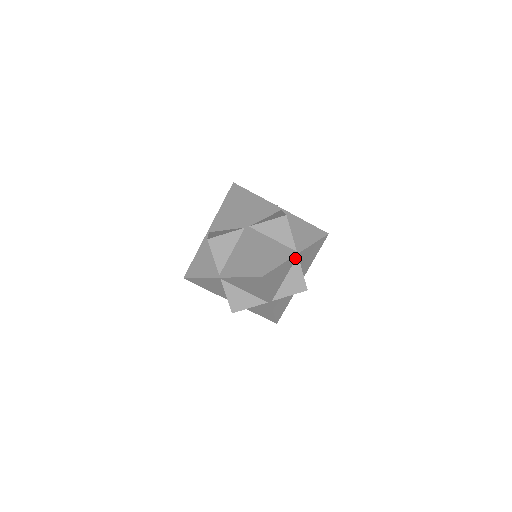
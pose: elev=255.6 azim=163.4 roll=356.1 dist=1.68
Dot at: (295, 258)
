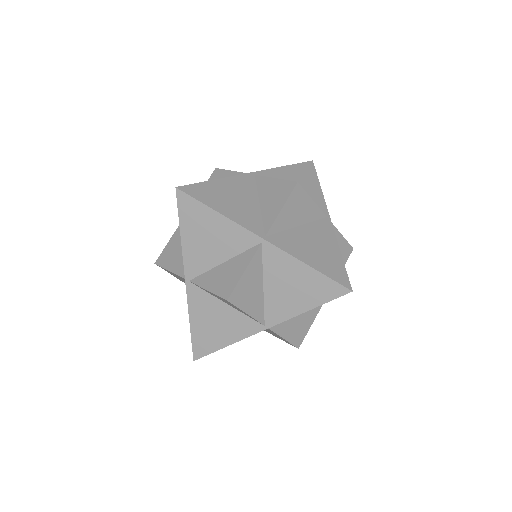
Dot at: (265, 329)
